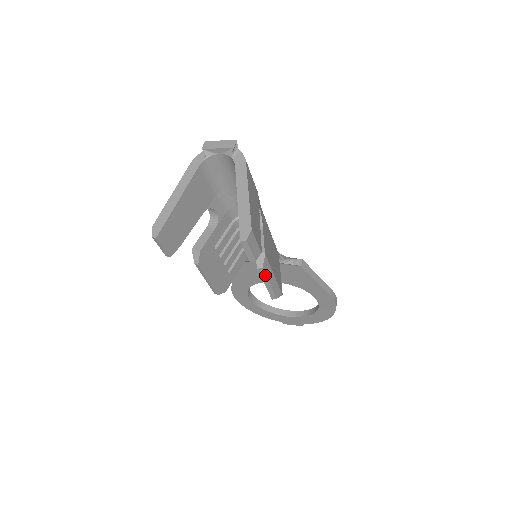
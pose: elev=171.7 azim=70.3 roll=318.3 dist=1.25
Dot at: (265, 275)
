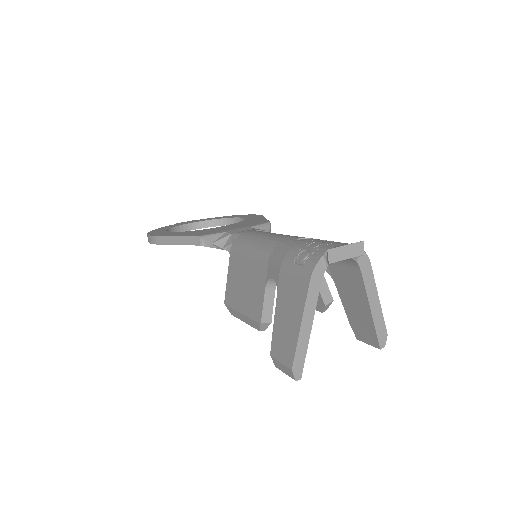
Dot at: occluded
